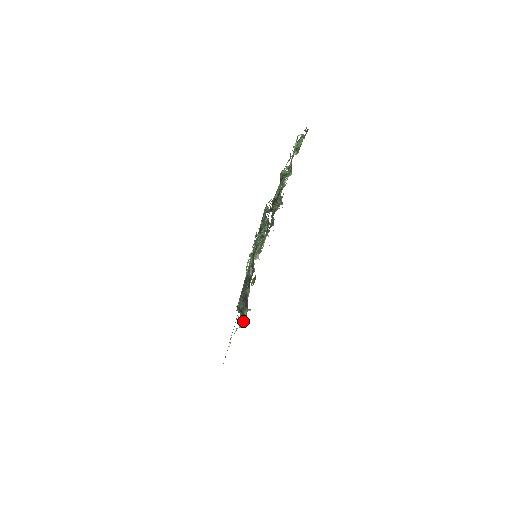
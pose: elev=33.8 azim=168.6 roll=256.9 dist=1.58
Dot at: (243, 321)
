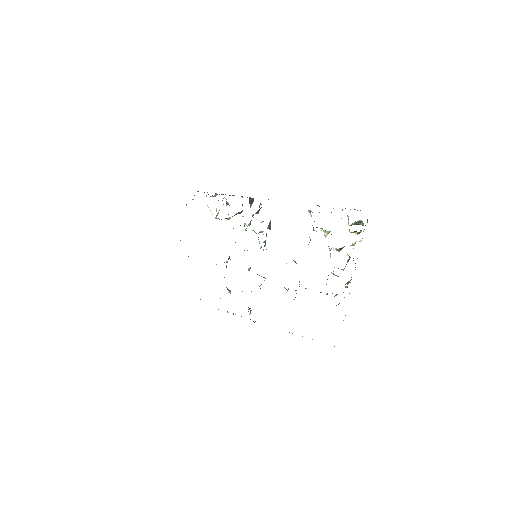
Dot at: occluded
